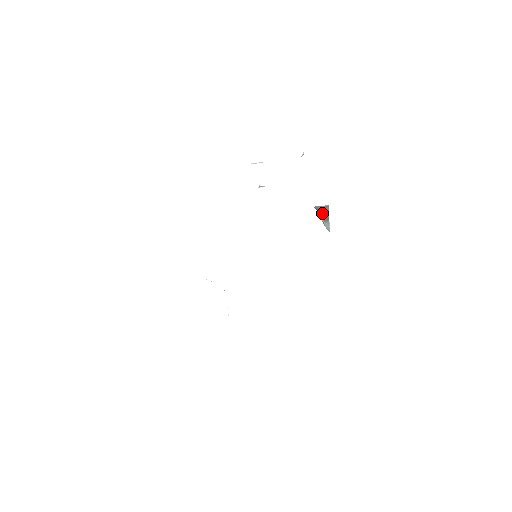
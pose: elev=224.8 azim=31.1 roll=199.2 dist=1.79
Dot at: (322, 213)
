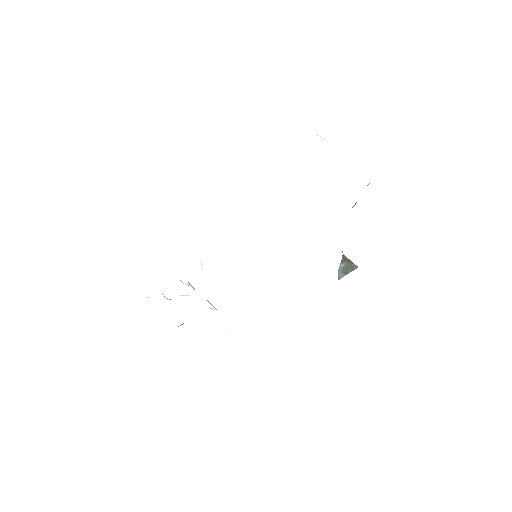
Dot at: (346, 264)
